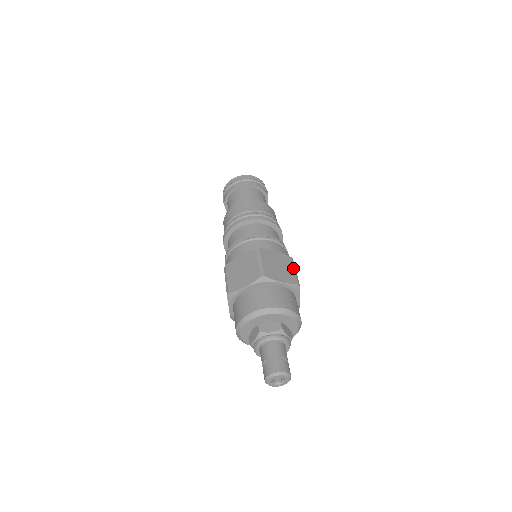
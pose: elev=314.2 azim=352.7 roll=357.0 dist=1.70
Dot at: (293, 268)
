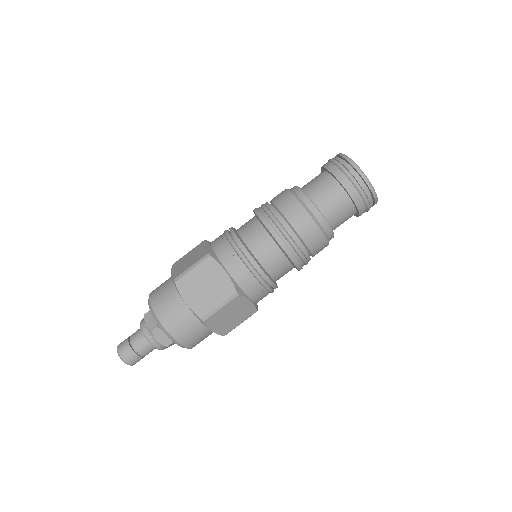
Dot at: (220, 302)
